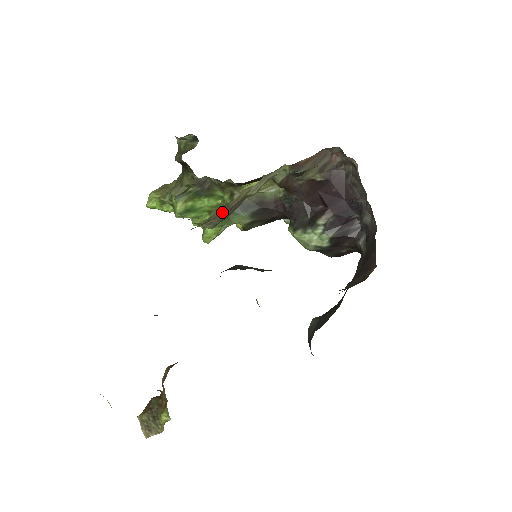
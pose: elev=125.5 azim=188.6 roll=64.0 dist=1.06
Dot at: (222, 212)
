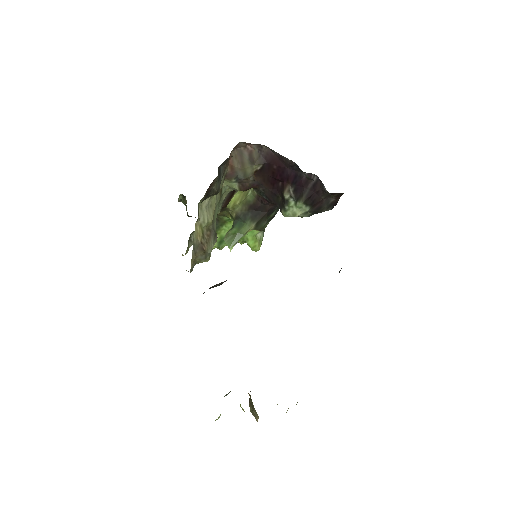
Dot at: (197, 250)
